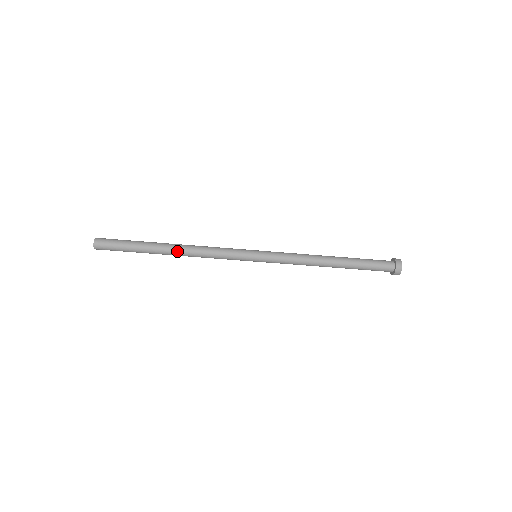
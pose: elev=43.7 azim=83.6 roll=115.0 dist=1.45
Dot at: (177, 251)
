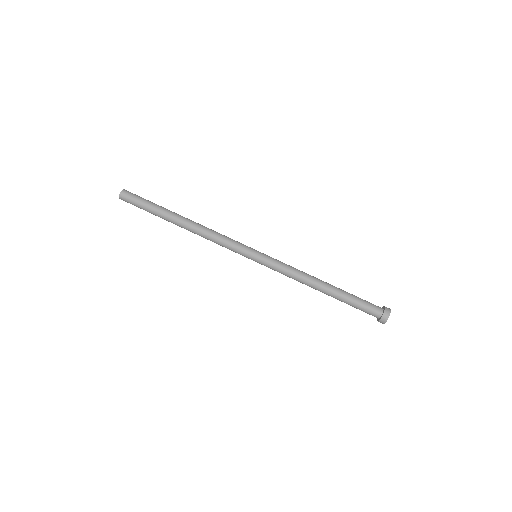
Dot at: (190, 221)
